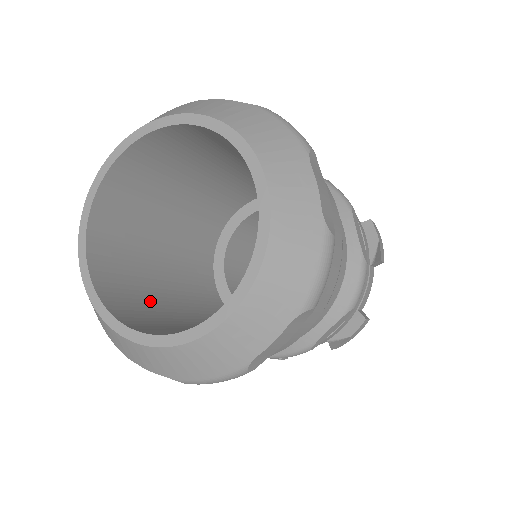
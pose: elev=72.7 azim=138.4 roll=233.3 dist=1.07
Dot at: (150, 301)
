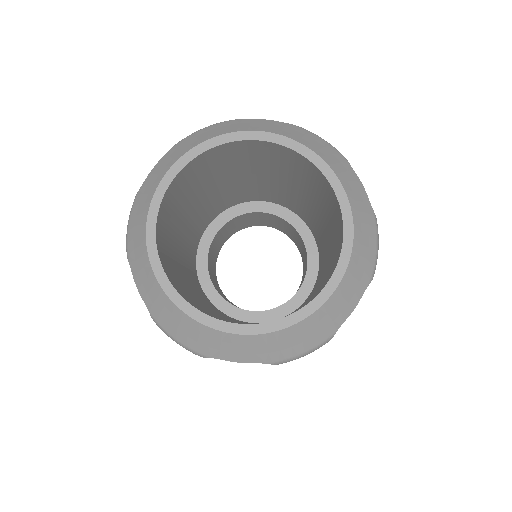
Dot at: (173, 231)
